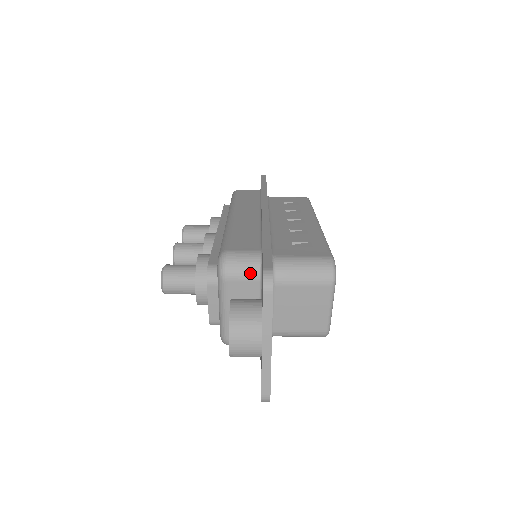
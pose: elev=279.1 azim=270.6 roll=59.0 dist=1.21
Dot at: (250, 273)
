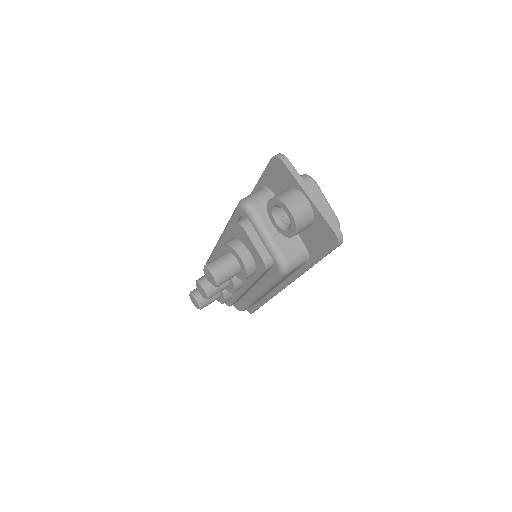
Dot at: (265, 196)
